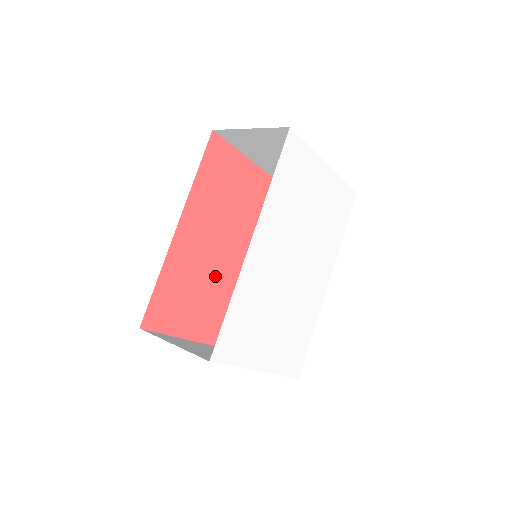
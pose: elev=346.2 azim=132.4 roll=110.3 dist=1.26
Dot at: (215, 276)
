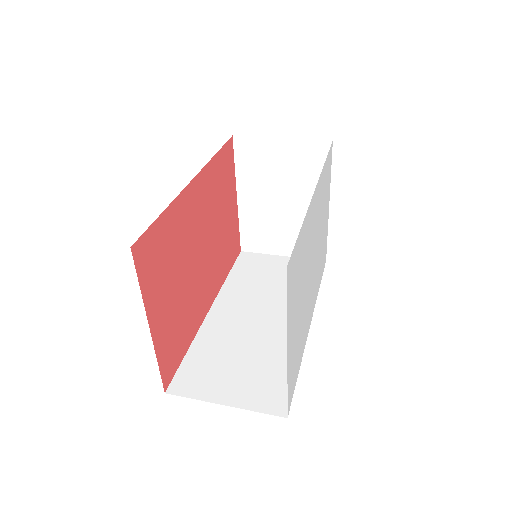
Dot at: (189, 273)
